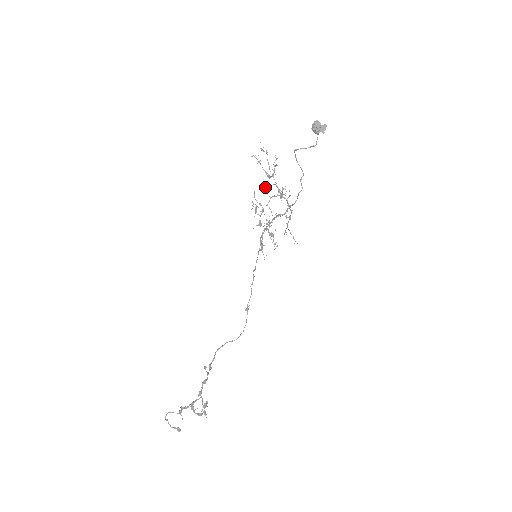
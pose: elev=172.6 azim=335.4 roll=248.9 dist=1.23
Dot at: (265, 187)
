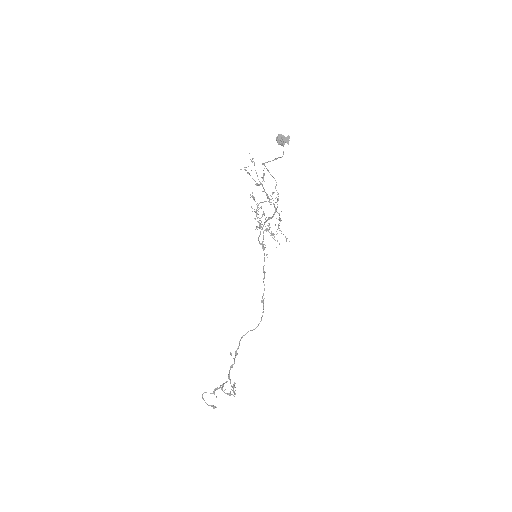
Dot at: (252, 196)
